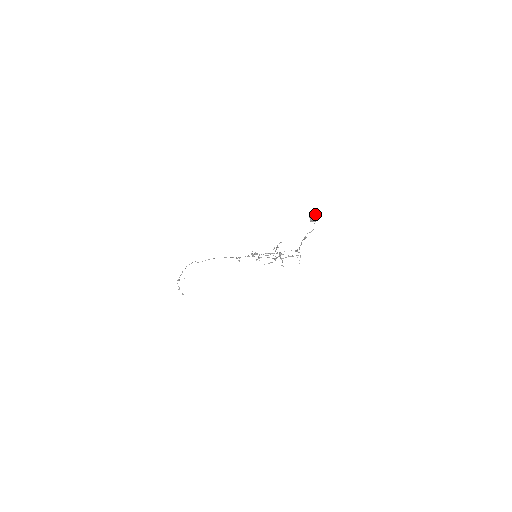
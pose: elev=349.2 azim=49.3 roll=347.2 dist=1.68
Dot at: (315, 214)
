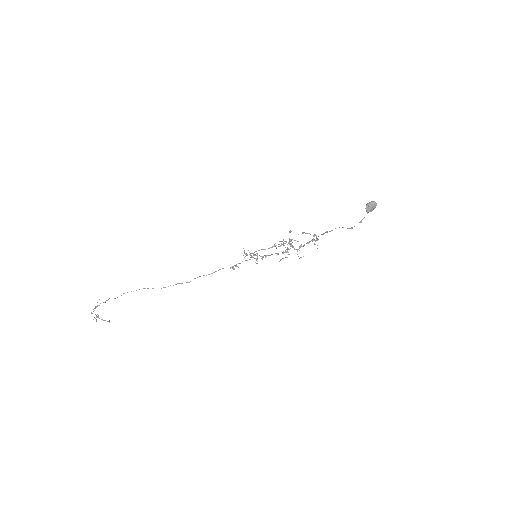
Dot at: (375, 203)
